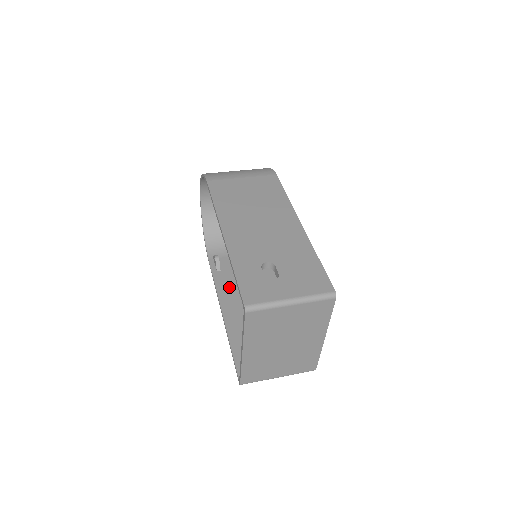
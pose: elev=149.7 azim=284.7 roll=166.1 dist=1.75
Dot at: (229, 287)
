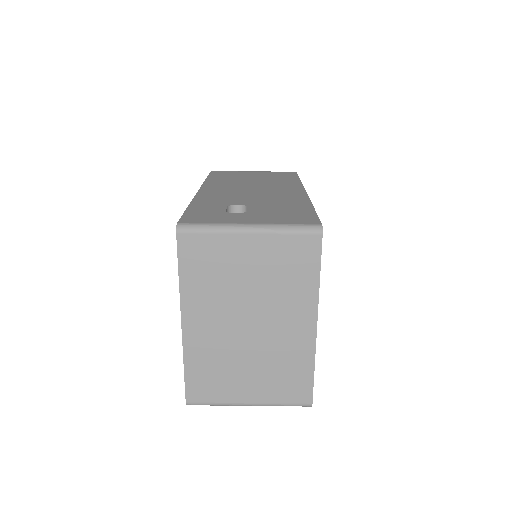
Dot at: occluded
